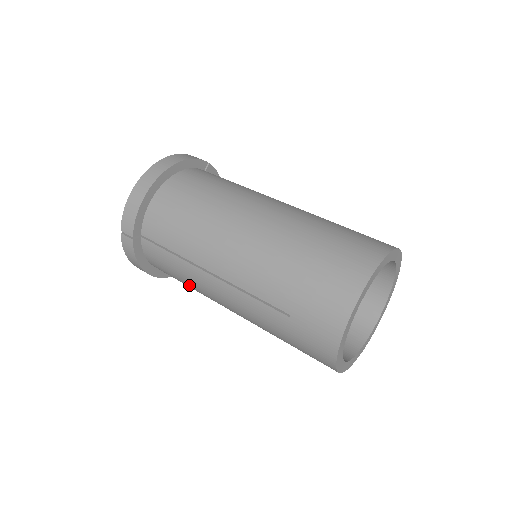
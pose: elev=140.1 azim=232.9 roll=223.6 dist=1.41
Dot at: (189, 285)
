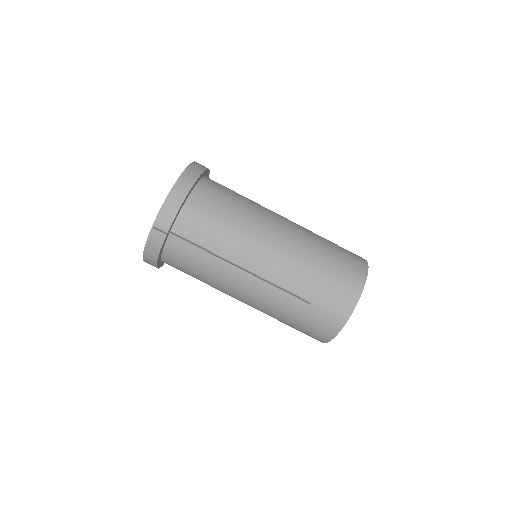
Dot at: occluded
